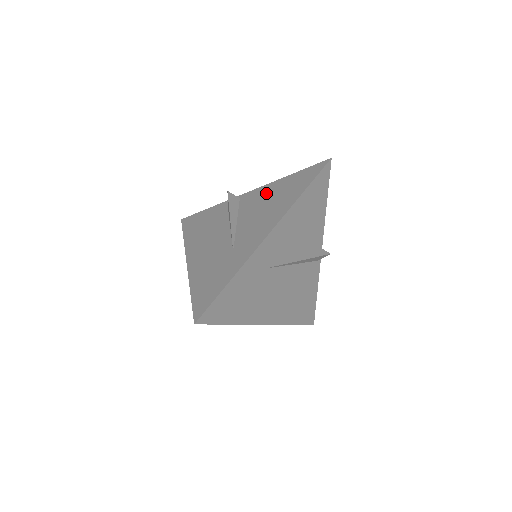
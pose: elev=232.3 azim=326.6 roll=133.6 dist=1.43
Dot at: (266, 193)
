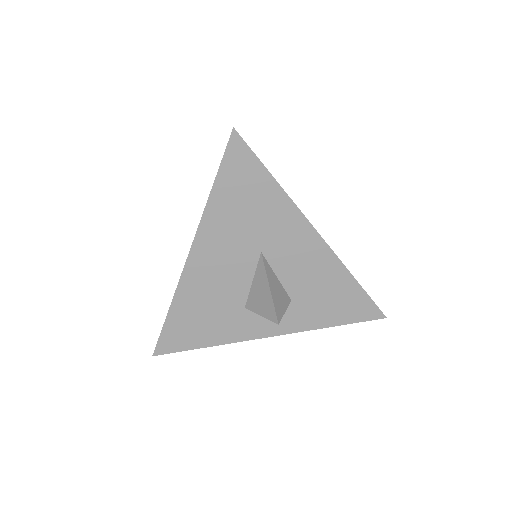
Dot at: occluded
